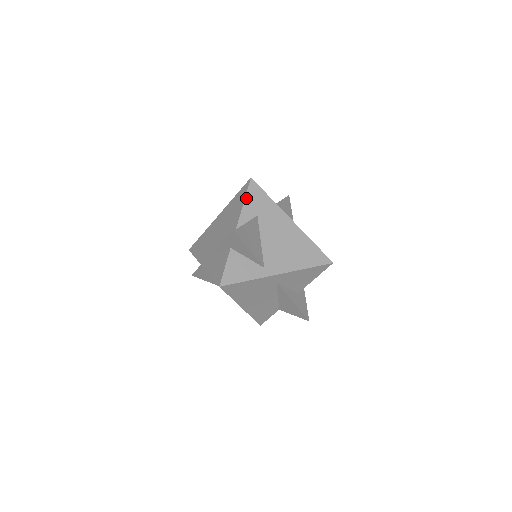
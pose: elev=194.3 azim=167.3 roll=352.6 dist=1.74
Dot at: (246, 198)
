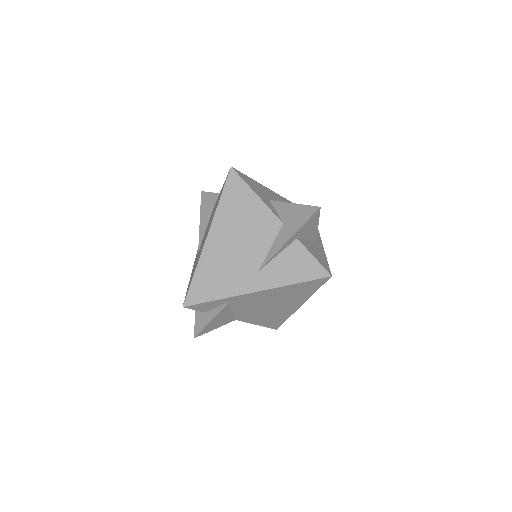
Dot at: (251, 187)
